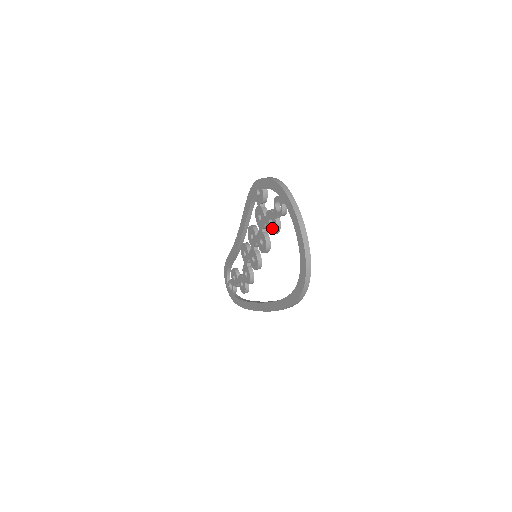
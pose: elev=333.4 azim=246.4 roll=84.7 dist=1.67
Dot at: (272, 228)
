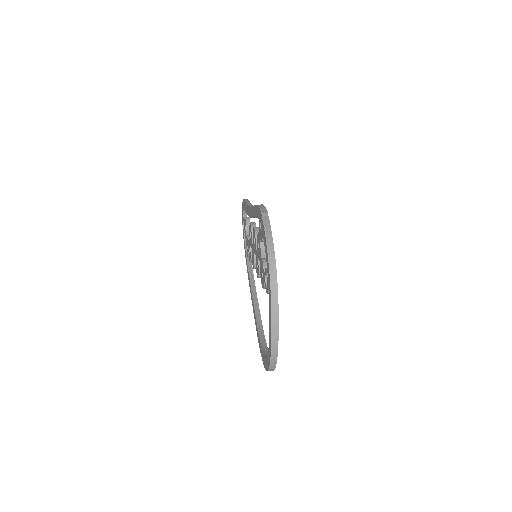
Dot at: (262, 280)
